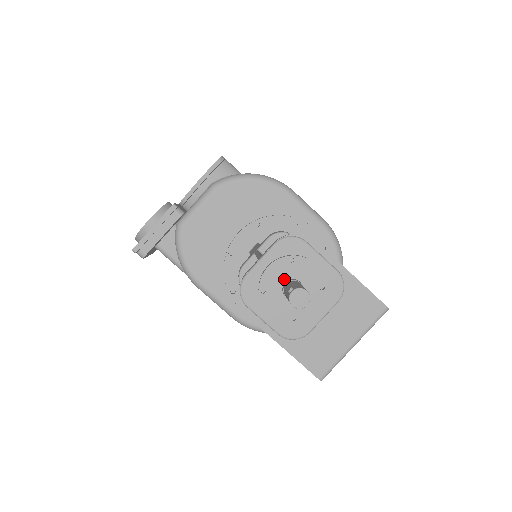
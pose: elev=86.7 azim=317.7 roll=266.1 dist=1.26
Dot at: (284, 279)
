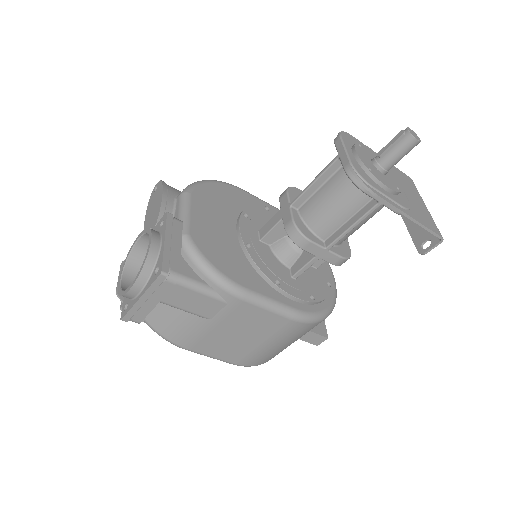
Dot at: (369, 159)
